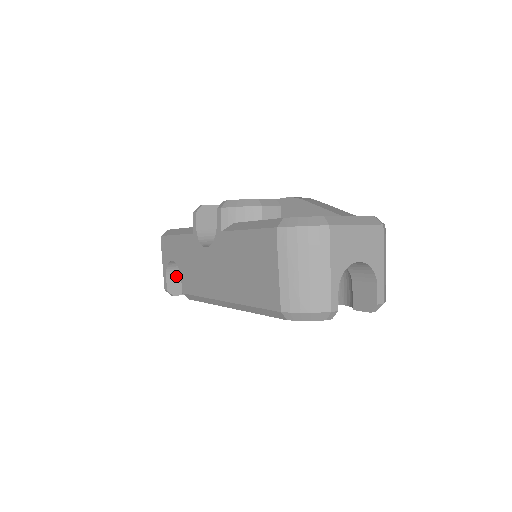
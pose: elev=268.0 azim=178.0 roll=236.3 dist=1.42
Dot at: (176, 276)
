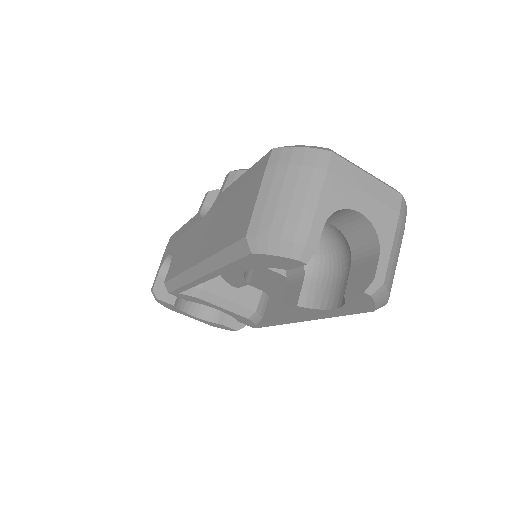
Dot at: occluded
